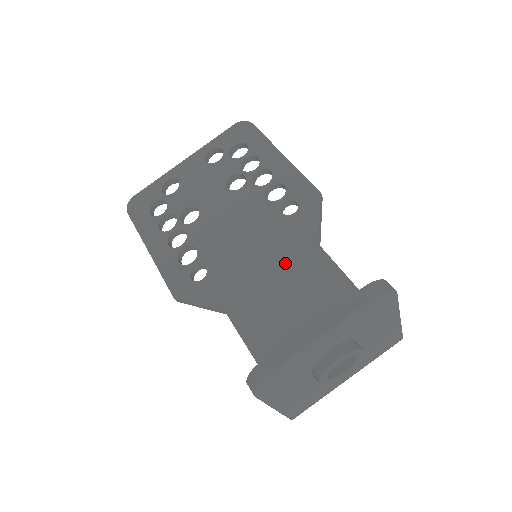
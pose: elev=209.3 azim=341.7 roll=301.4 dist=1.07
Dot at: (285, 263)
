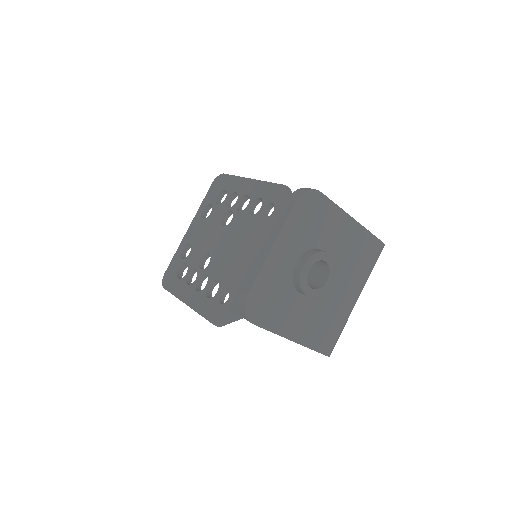
Dot at: occluded
